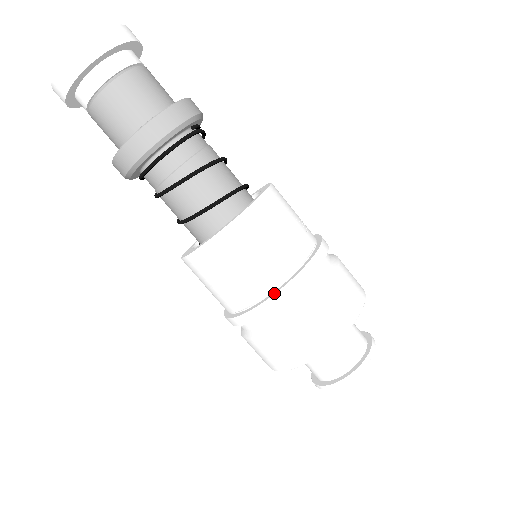
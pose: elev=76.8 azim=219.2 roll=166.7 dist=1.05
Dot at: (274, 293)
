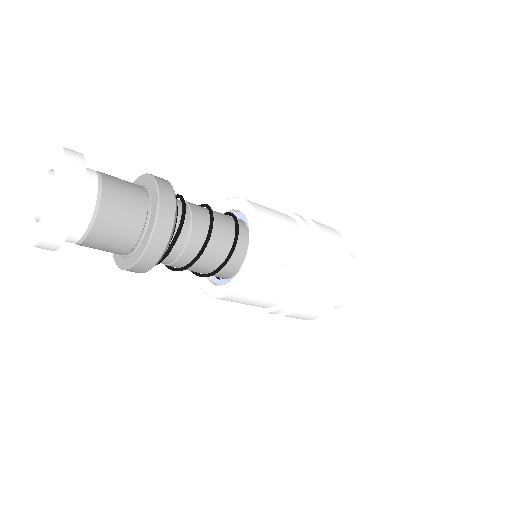
Dot at: (261, 311)
